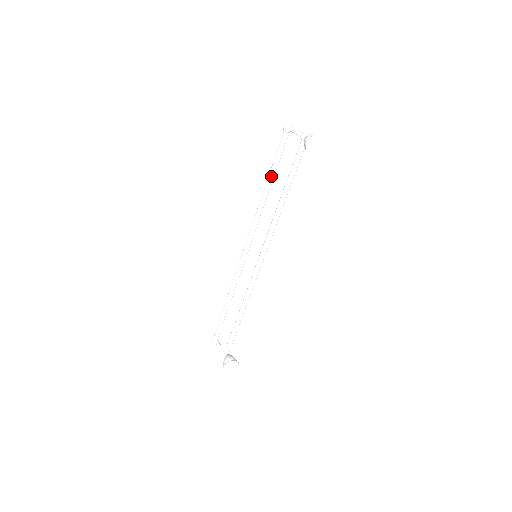
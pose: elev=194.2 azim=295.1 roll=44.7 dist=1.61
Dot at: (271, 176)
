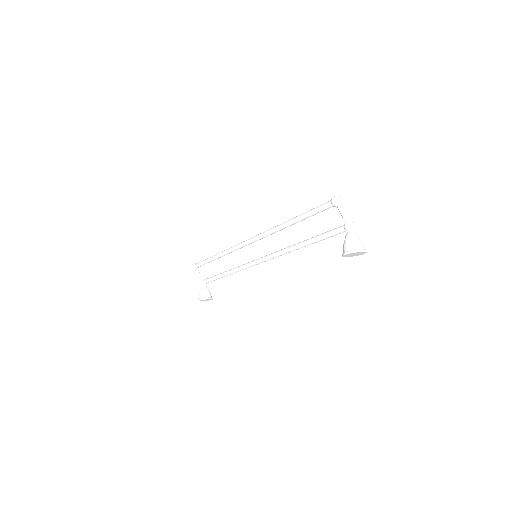
Dot at: (298, 221)
